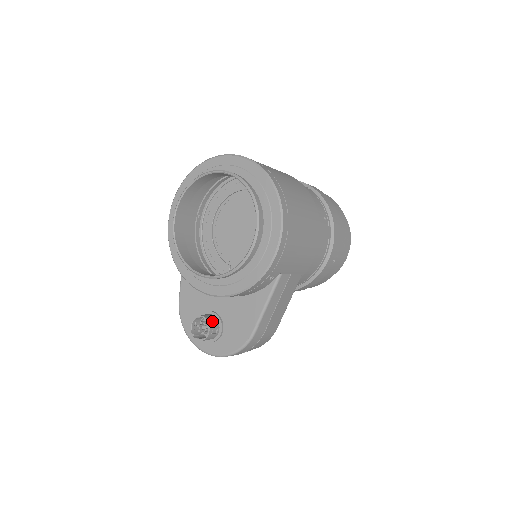
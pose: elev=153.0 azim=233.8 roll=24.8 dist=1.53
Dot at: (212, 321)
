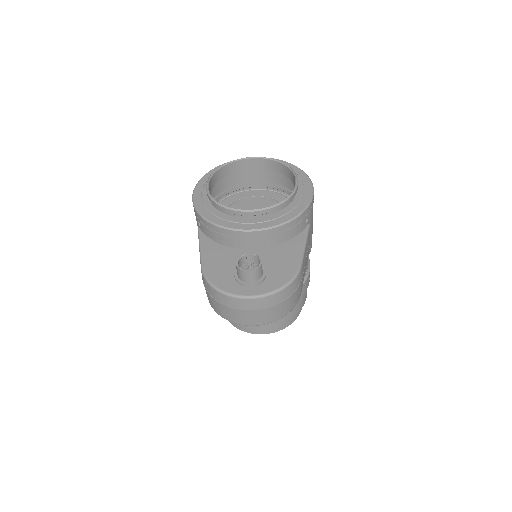
Dot at: (258, 259)
